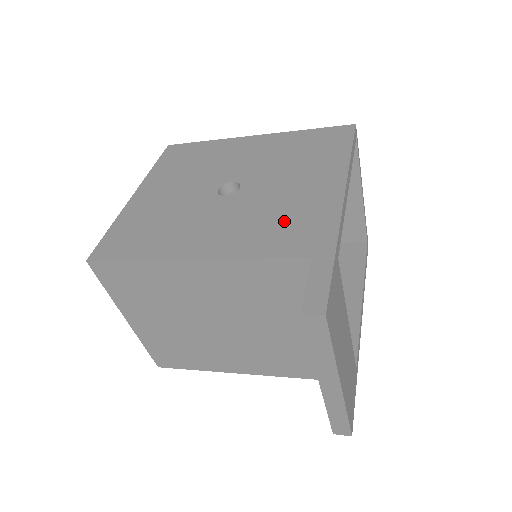
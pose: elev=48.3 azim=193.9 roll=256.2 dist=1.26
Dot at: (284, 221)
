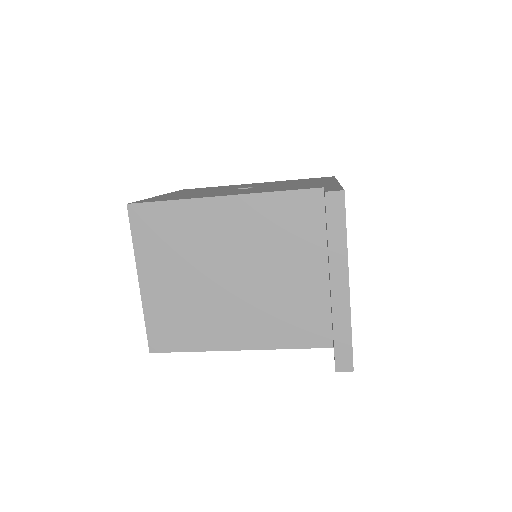
Dot at: (296, 186)
